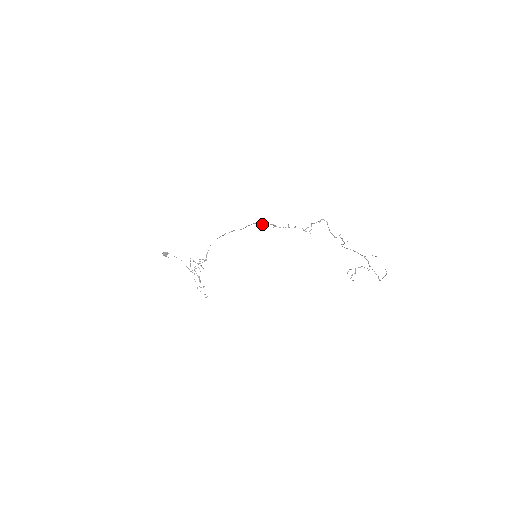
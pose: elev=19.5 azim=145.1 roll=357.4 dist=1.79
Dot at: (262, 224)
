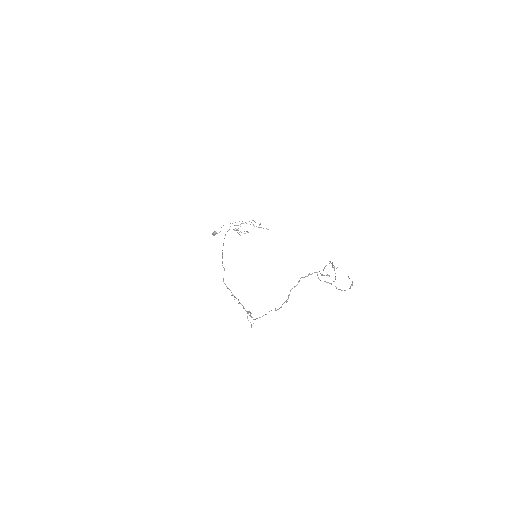
Dot at: (227, 288)
